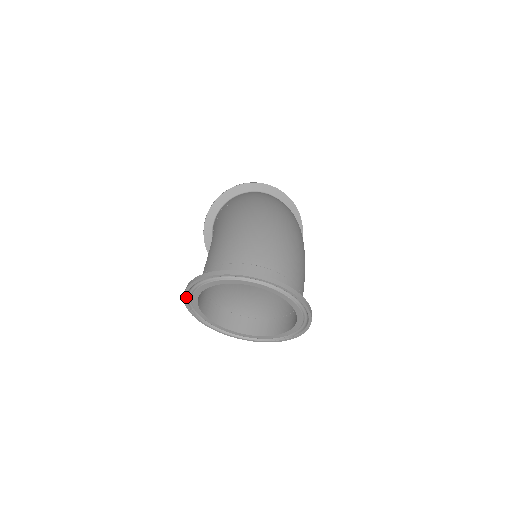
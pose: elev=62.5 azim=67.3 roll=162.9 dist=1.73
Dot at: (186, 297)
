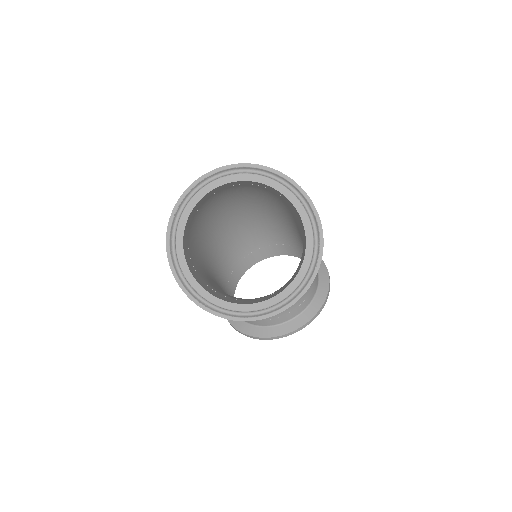
Dot at: (183, 287)
